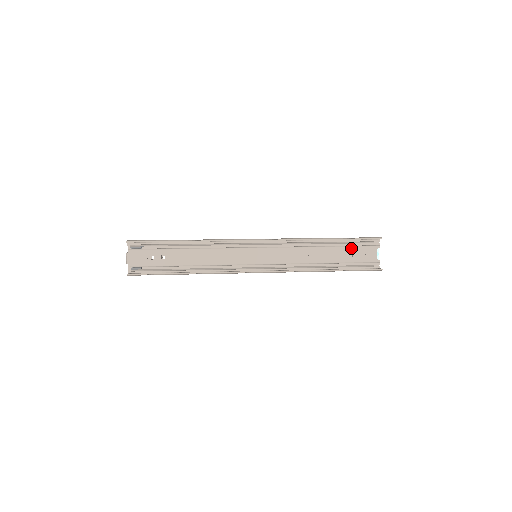
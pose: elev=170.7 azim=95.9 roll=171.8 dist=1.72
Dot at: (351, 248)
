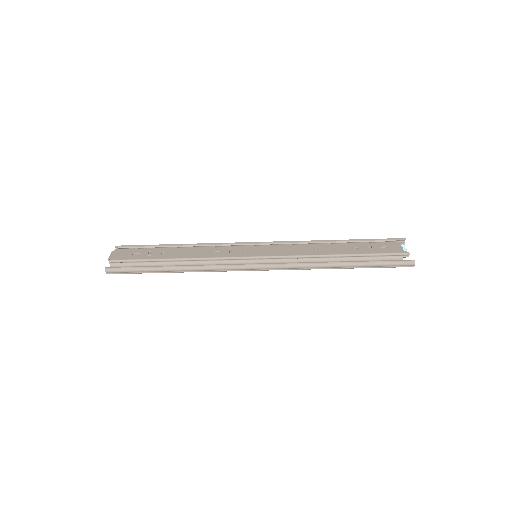
Dot at: (369, 244)
